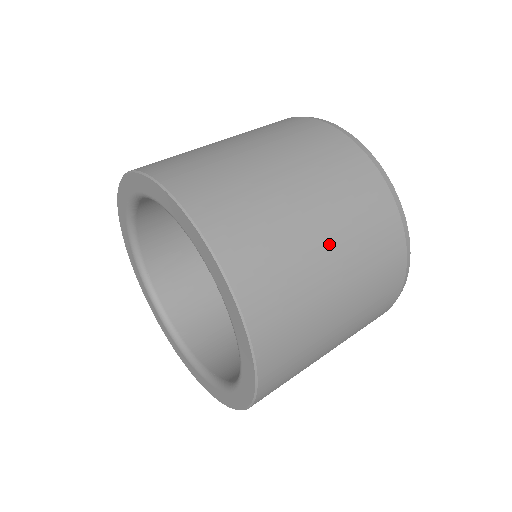
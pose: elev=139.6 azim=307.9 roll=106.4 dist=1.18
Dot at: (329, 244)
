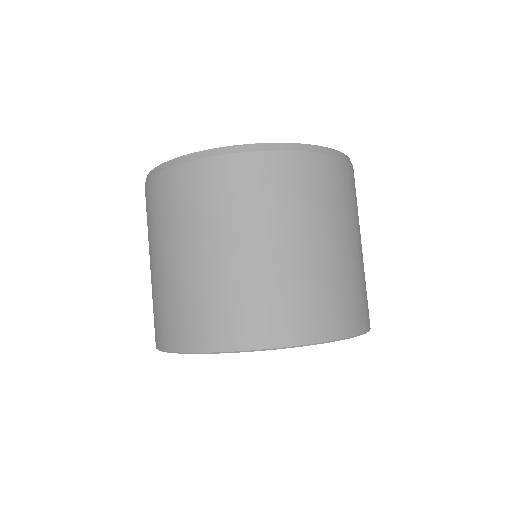
Dot at: occluded
